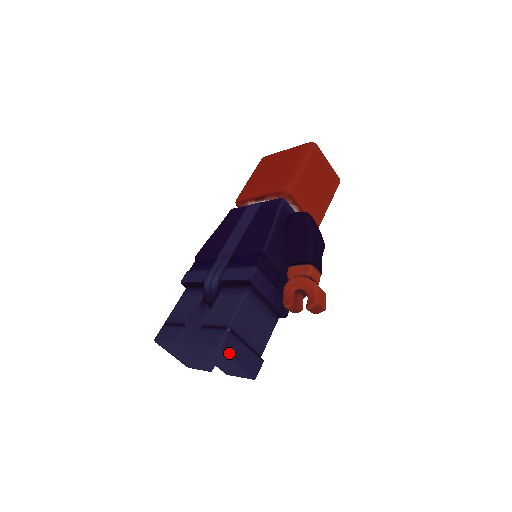
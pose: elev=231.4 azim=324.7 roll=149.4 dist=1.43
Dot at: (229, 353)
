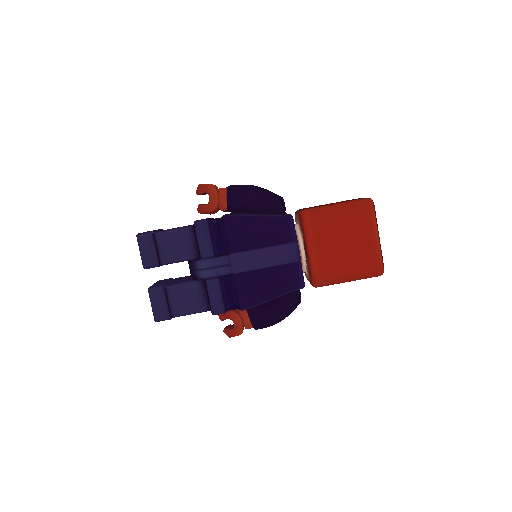
Dot at: occluded
